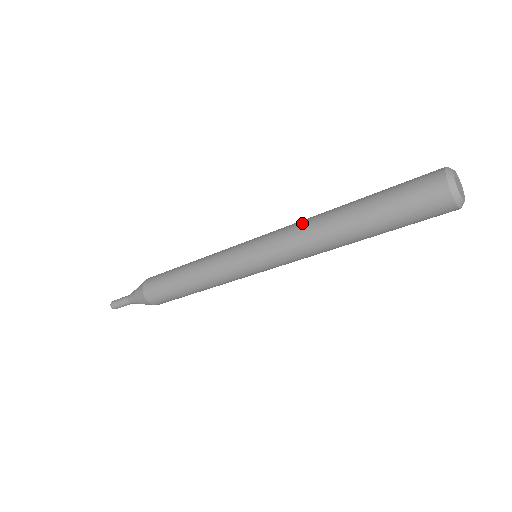
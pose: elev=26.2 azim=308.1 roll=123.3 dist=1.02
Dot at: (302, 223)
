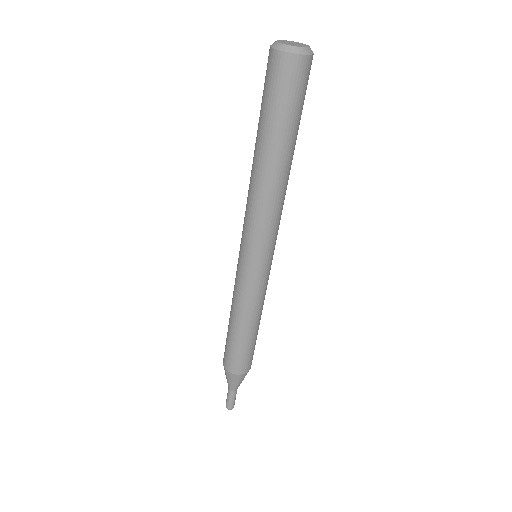
Dot at: occluded
